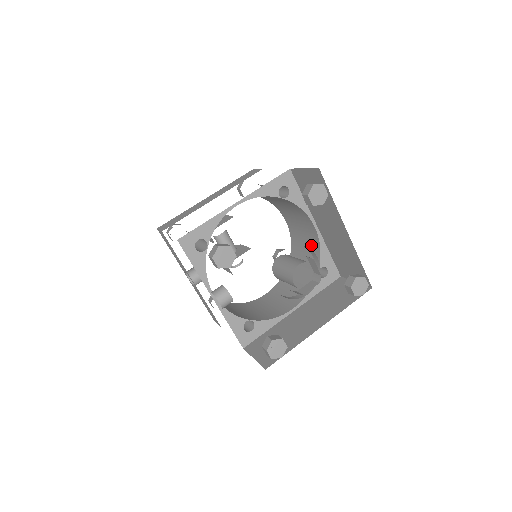
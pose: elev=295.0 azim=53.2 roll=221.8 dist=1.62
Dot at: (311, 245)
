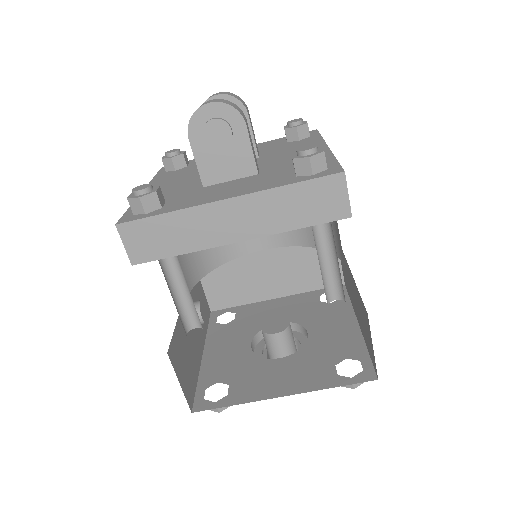
Dot at: occluded
